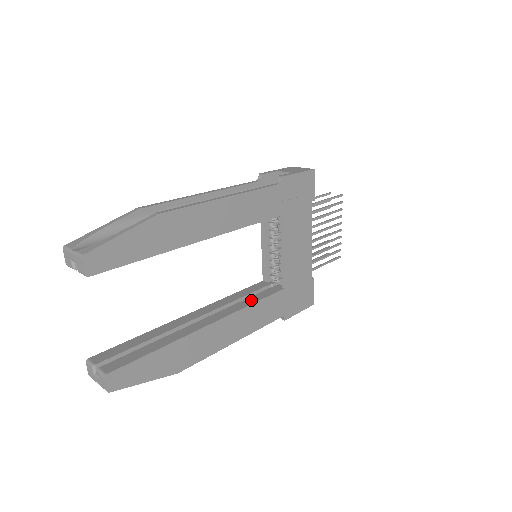
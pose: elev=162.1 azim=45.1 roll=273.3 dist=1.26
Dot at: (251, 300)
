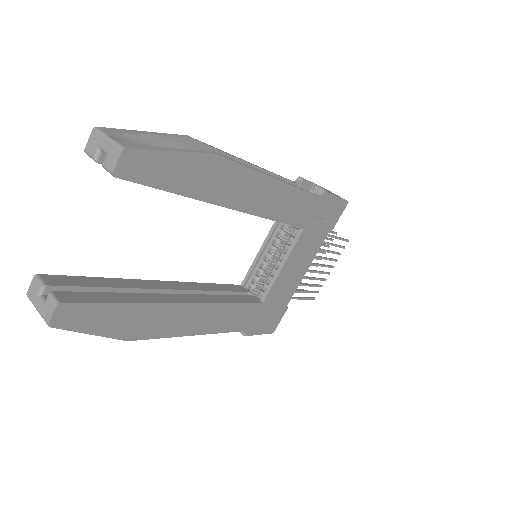
Dot at: (230, 299)
